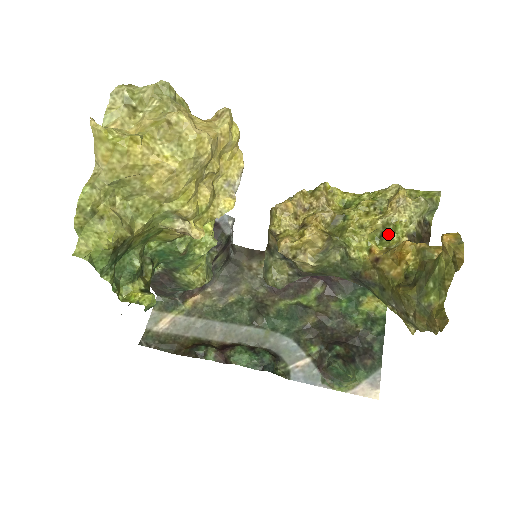
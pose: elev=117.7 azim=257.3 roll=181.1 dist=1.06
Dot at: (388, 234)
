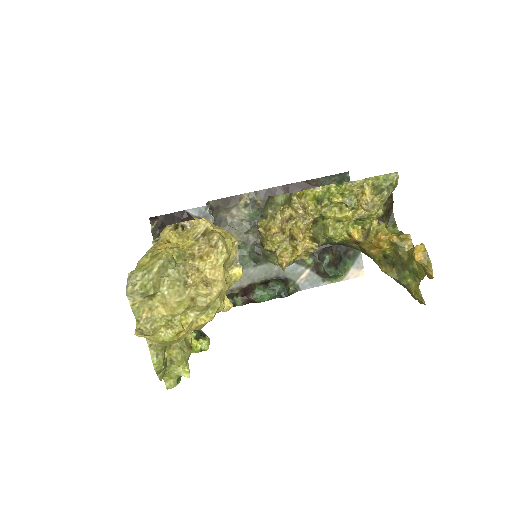
Dot at: (361, 220)
